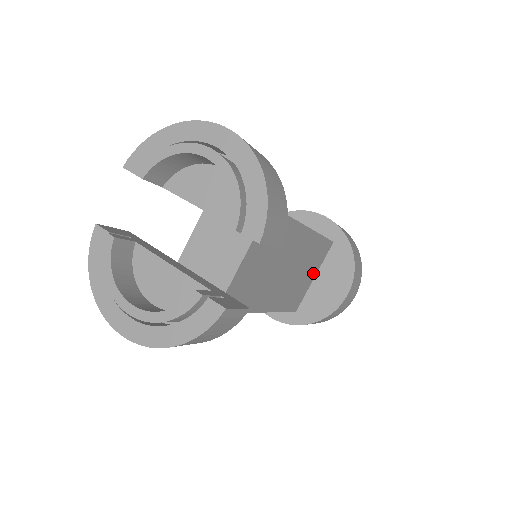
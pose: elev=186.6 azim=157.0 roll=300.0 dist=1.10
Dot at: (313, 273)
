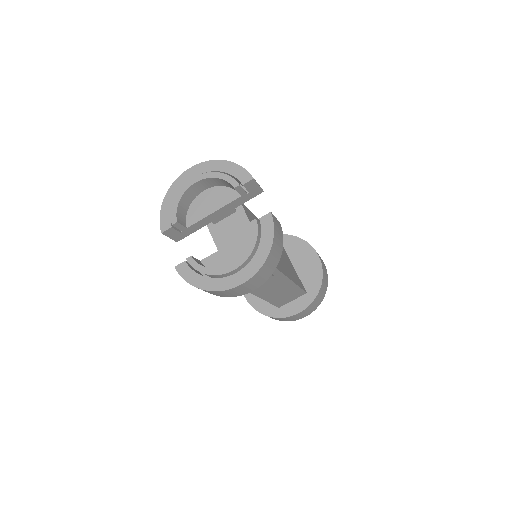
Dot at: (291, 264)
